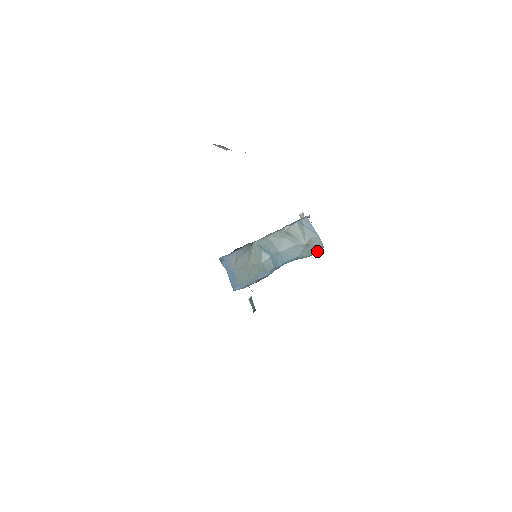
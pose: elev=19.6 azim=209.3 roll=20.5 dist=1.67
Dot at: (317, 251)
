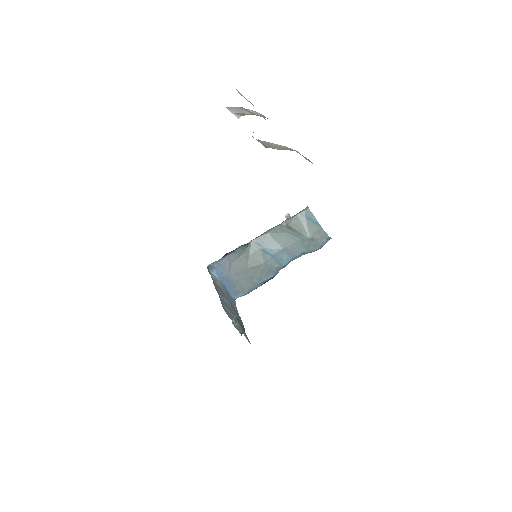
Dot at: (325, 243)
